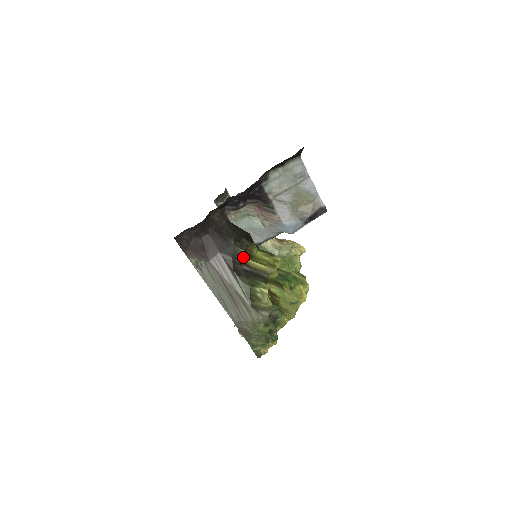
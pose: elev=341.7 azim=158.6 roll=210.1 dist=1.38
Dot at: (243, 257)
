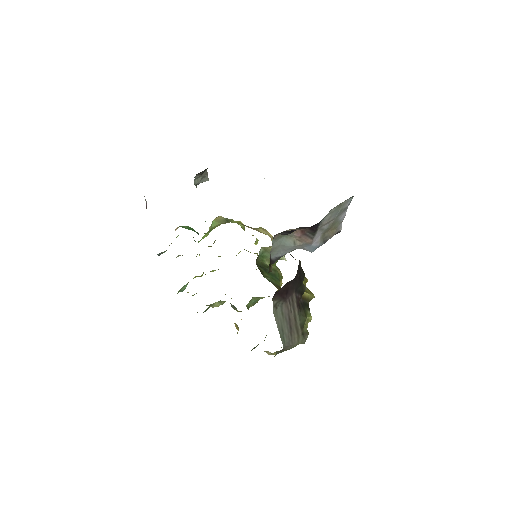
Dot at: occluded
